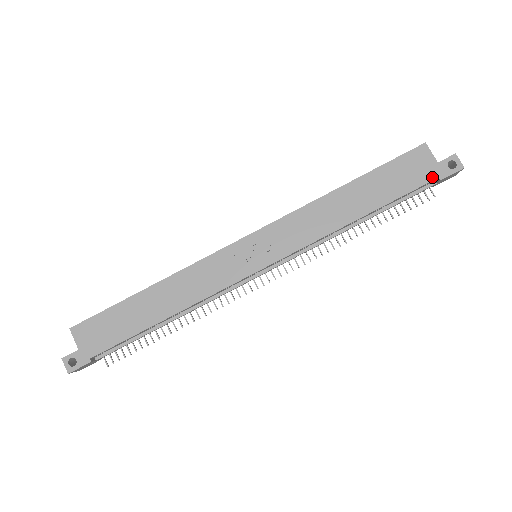
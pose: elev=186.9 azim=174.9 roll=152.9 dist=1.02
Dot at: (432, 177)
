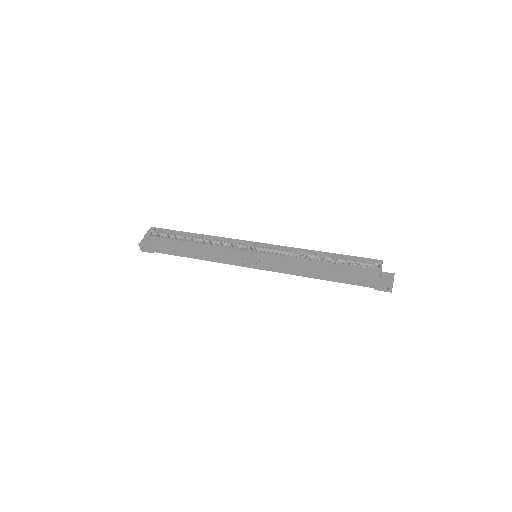
Dot at: (371, 286)
